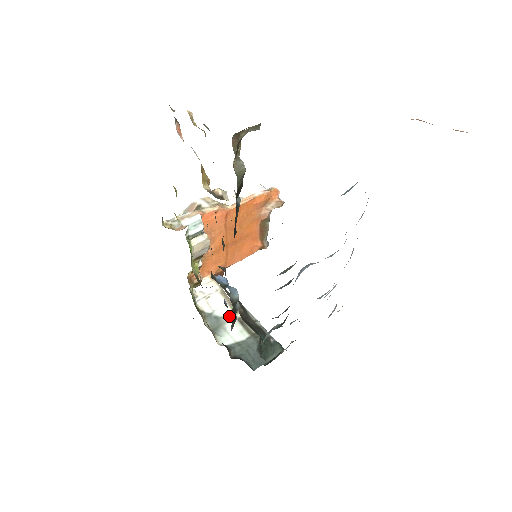
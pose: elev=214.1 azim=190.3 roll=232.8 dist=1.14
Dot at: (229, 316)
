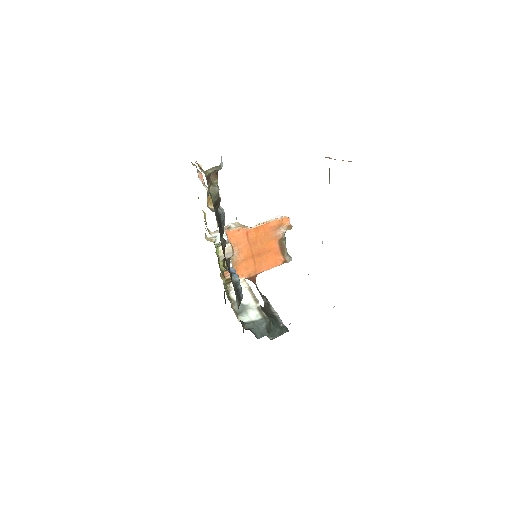
Dot at: (251, 305)
